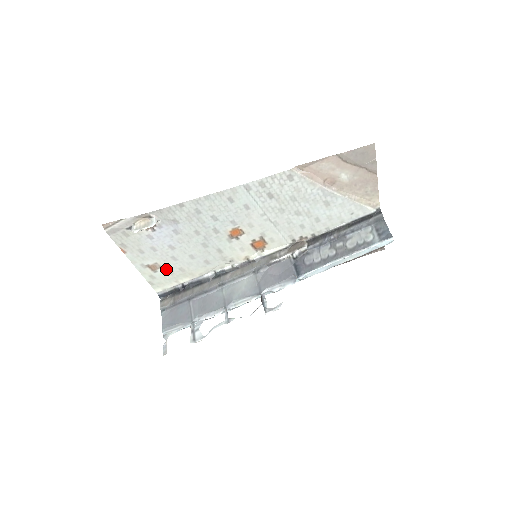
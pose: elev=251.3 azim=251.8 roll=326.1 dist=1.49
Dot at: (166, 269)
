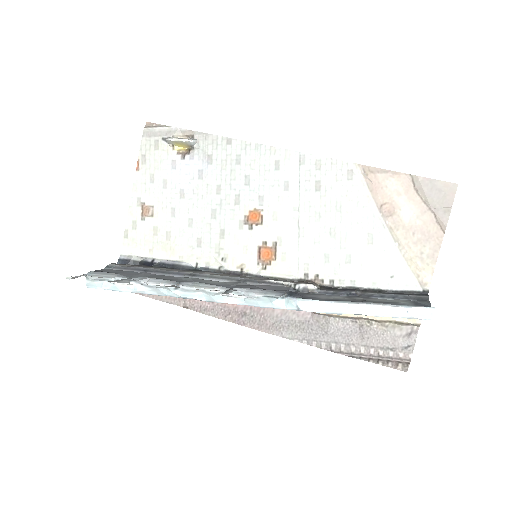
Dot at: (155, 223)
